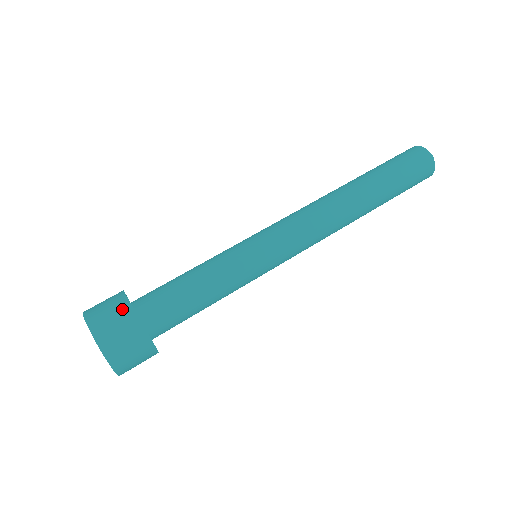
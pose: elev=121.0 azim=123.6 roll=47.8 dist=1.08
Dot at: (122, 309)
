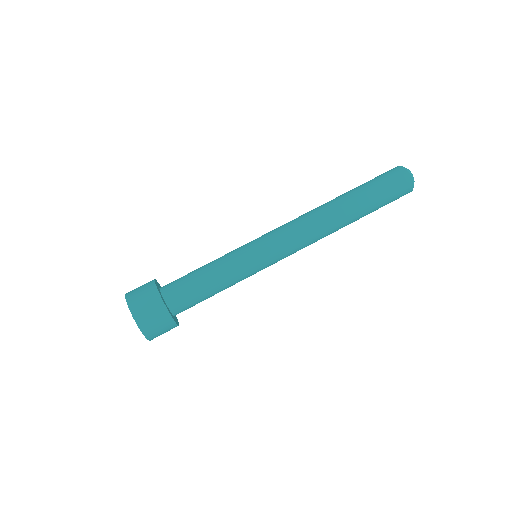
Dot at: (148, 285)
